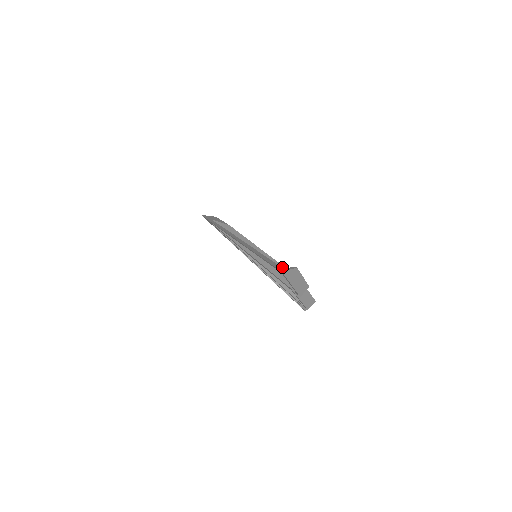
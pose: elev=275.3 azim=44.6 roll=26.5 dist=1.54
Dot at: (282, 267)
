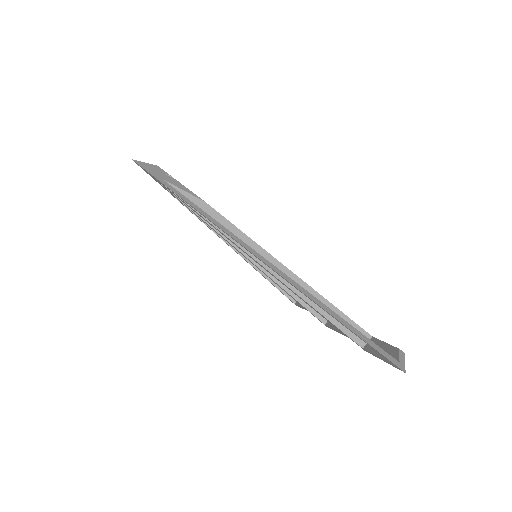
Dot at: (328, 303)
